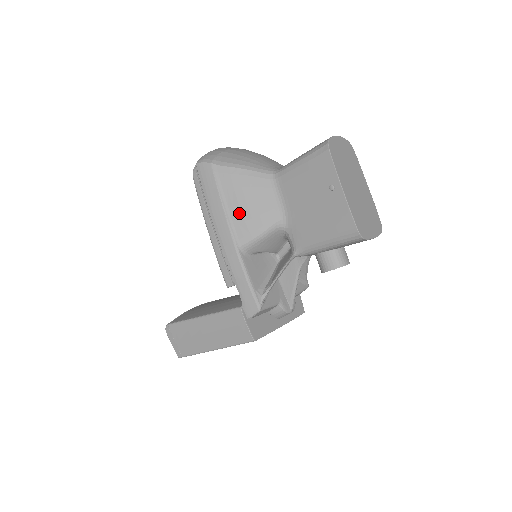
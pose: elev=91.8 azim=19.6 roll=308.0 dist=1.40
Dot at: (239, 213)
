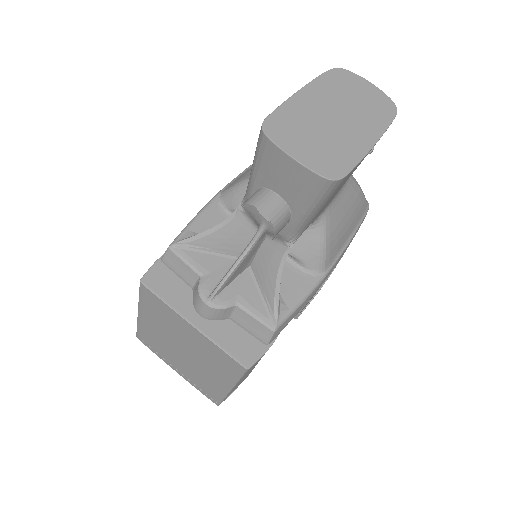
Dot at: (251, 168)
